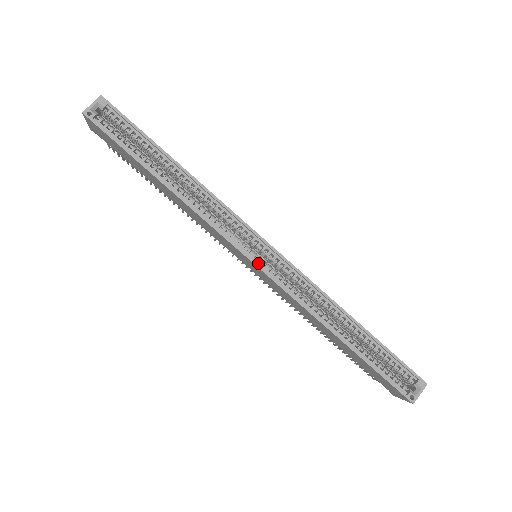
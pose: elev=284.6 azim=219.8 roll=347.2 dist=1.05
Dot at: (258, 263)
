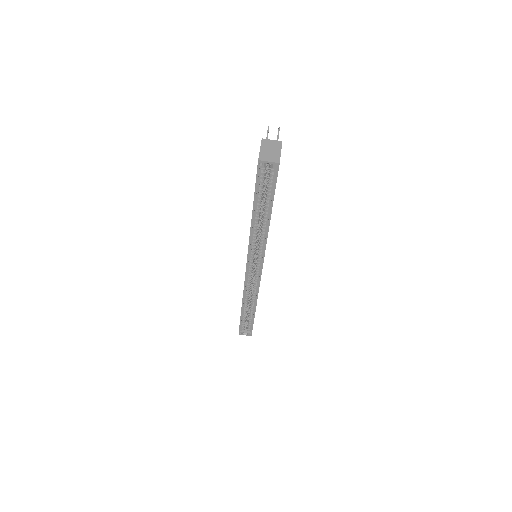
Dot at: (248, 269)
